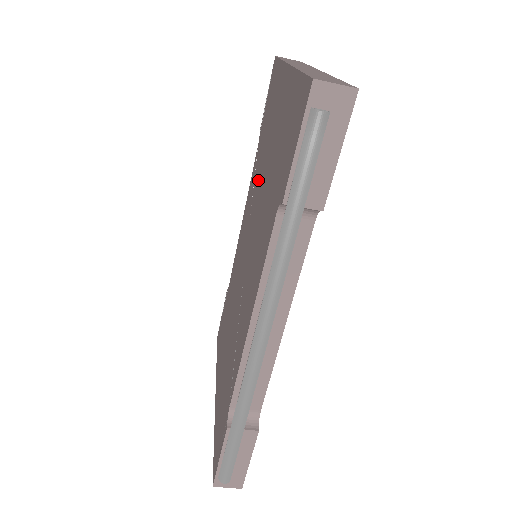
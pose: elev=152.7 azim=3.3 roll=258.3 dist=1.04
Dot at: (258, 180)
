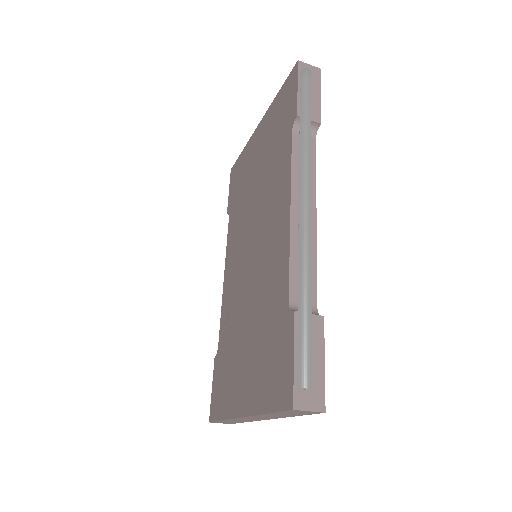
Dot at: (245, 207)
